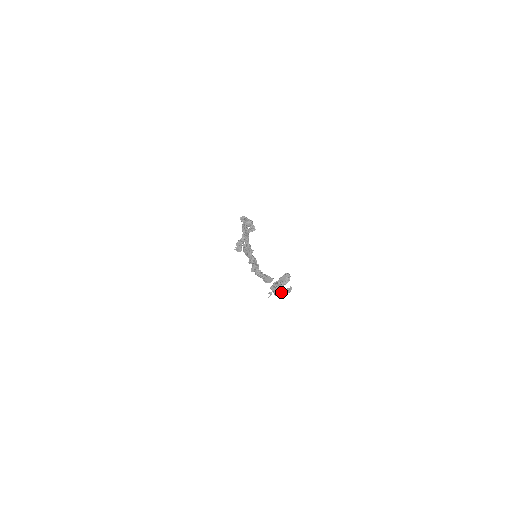
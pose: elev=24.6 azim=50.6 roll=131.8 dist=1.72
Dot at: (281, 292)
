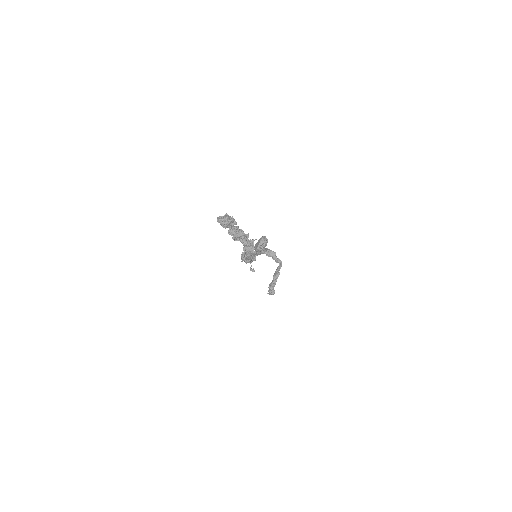
Dot at: (226, 220)
